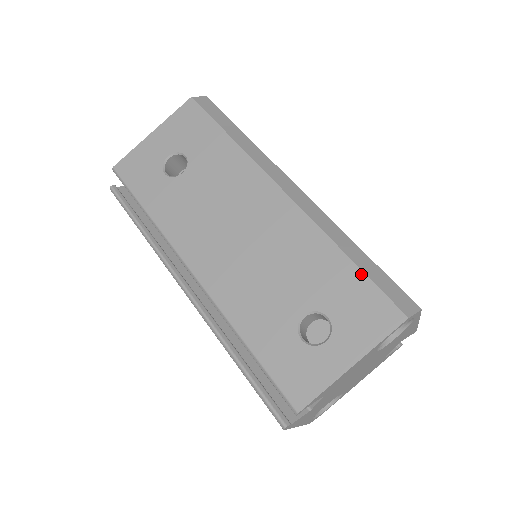
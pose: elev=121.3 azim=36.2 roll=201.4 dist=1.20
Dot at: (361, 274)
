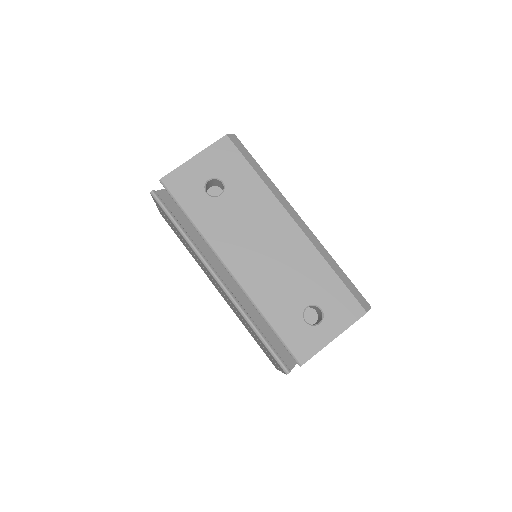
Dot at: (342, 284)
